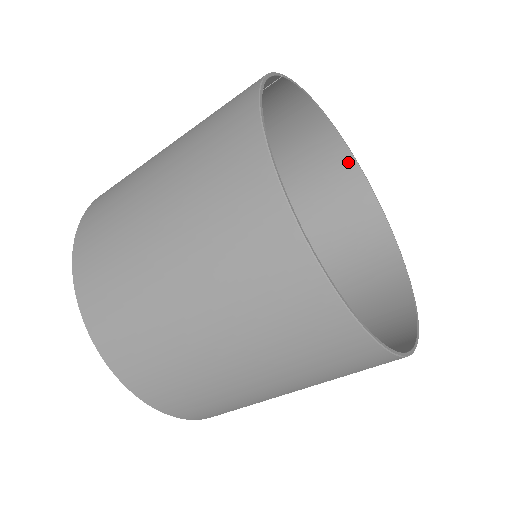
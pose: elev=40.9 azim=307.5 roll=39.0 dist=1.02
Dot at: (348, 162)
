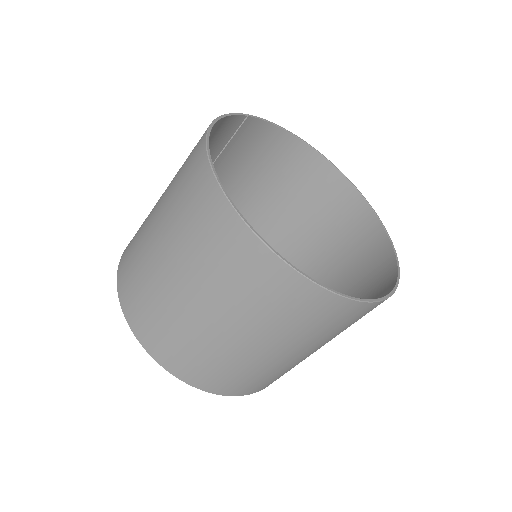
Dot at: (336, 176)
